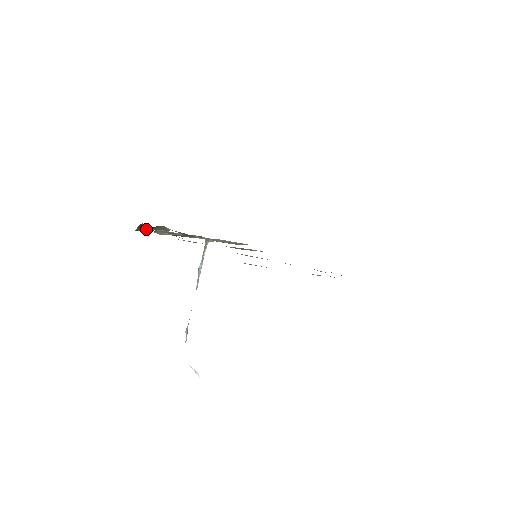
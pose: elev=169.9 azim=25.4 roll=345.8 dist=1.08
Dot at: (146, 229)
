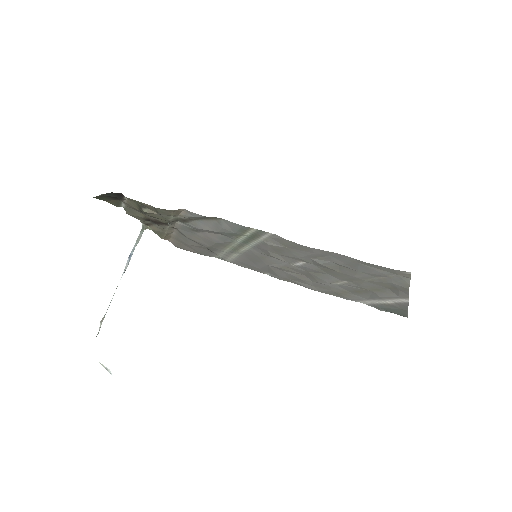
Dot at: (103, 199)
